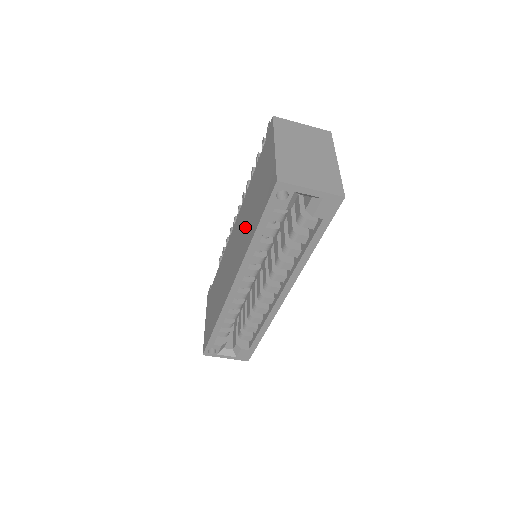
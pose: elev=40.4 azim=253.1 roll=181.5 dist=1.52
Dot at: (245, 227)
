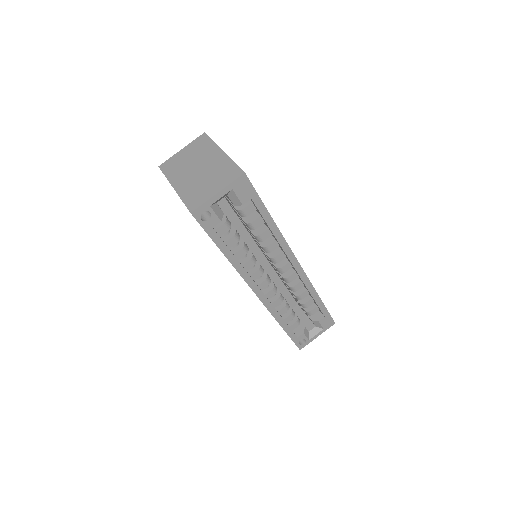
Dot at: occluded
